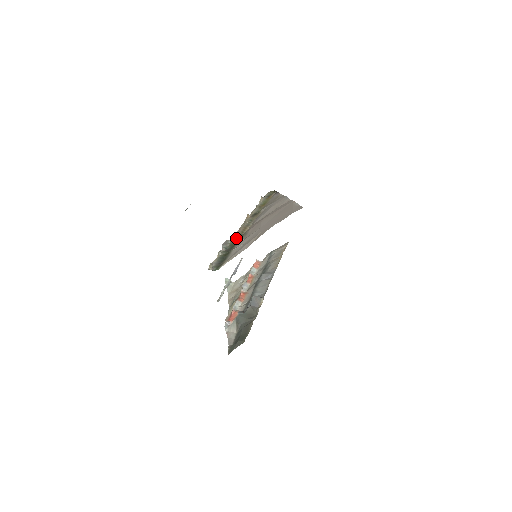
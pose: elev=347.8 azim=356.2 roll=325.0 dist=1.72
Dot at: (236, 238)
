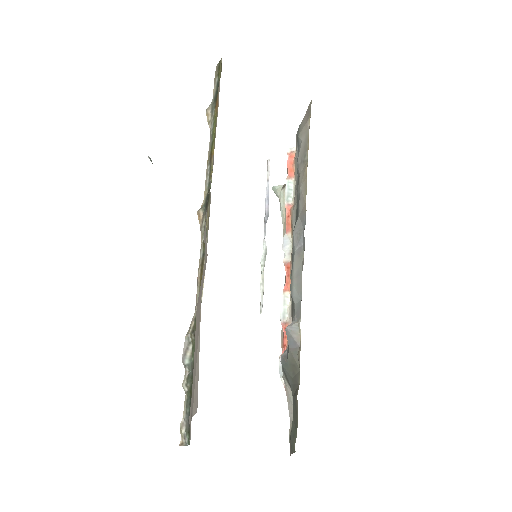
Dot at: occluded
